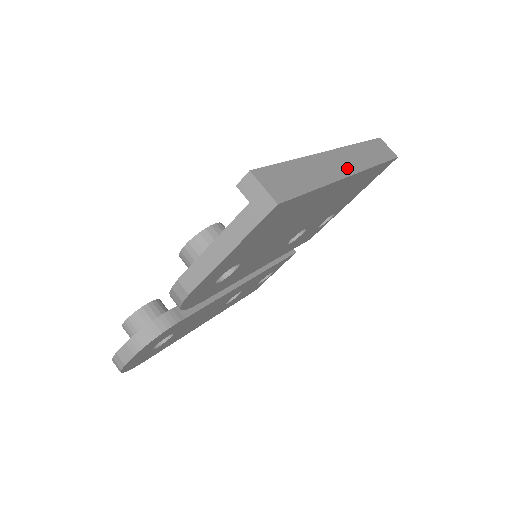
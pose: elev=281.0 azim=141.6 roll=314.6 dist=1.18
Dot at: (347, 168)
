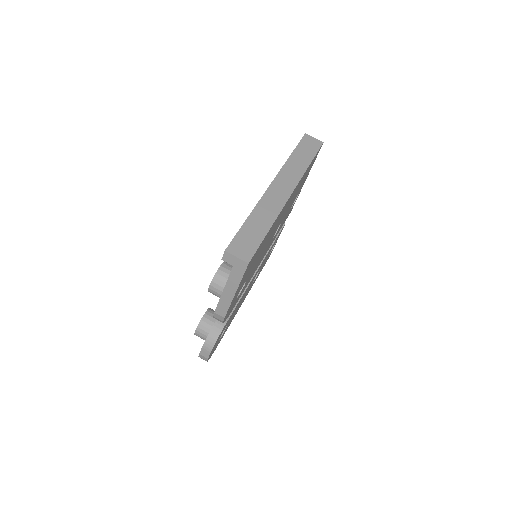
Dot at: (285, 192)
